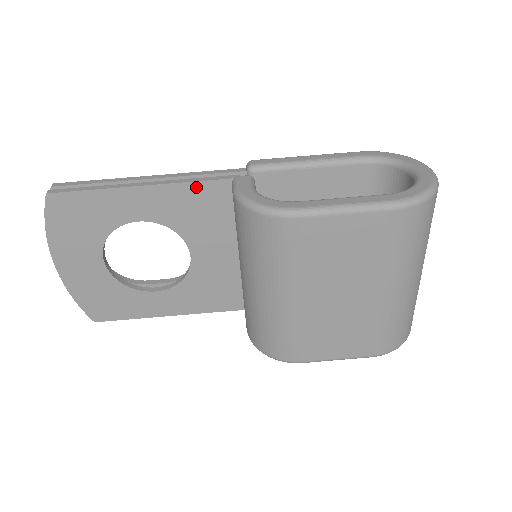
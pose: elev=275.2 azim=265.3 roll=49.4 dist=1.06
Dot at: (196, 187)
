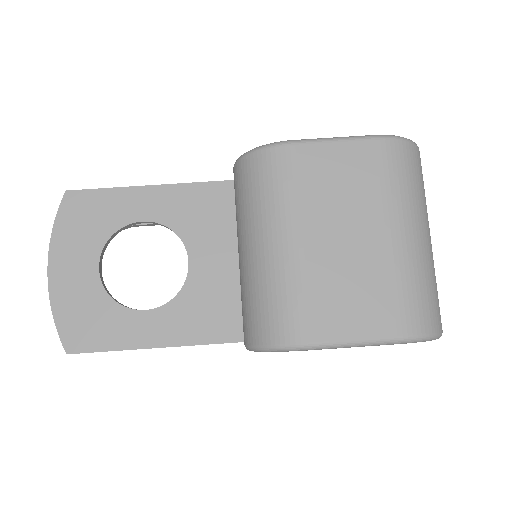
Dot at: (201, 188)
